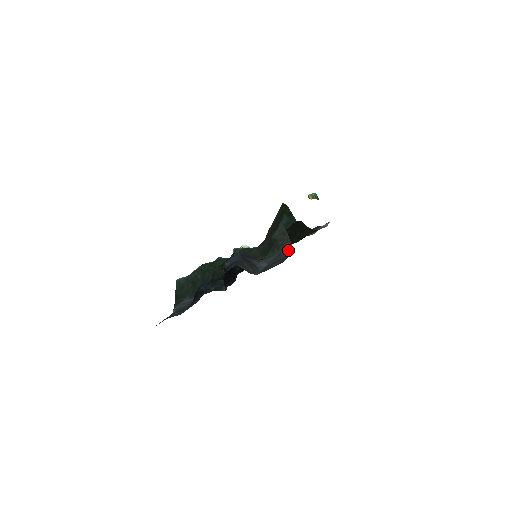
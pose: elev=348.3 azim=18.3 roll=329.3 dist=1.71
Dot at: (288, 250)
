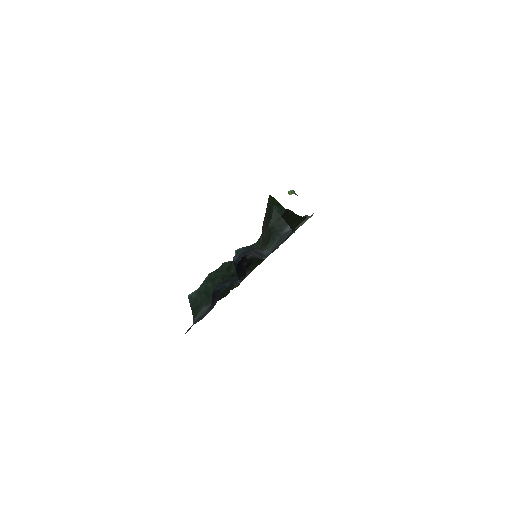
Dot at: (287, 232)
